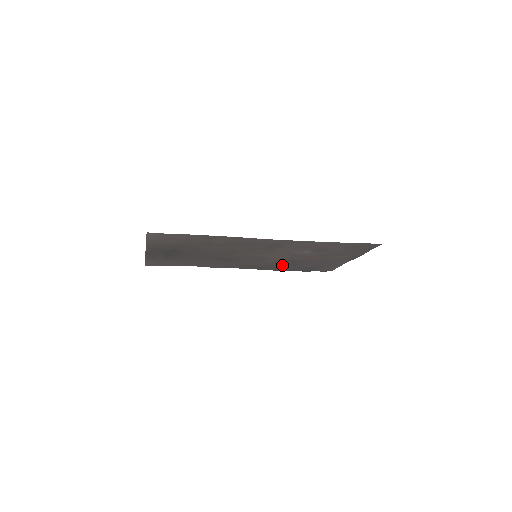
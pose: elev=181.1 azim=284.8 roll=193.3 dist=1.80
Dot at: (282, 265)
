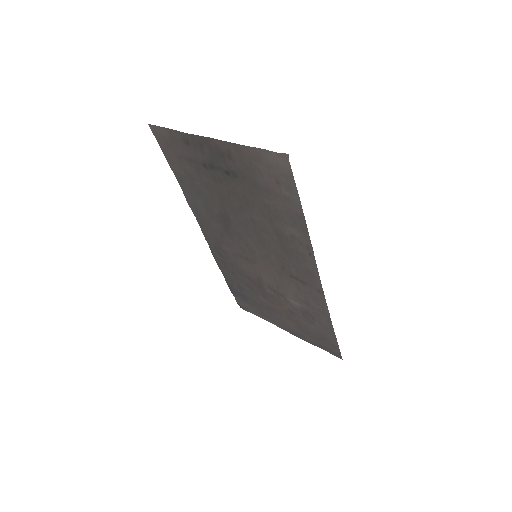
Dot at: (239, 274)
